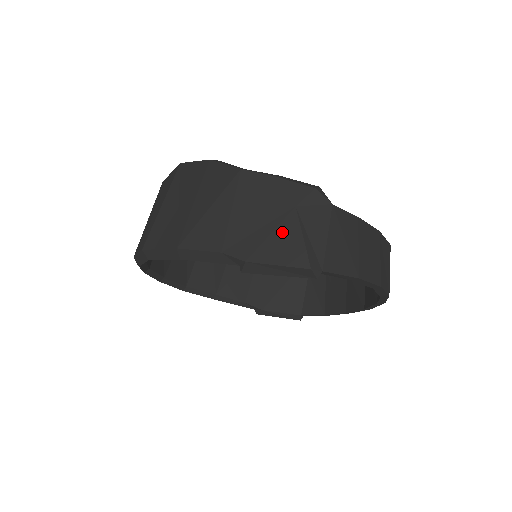
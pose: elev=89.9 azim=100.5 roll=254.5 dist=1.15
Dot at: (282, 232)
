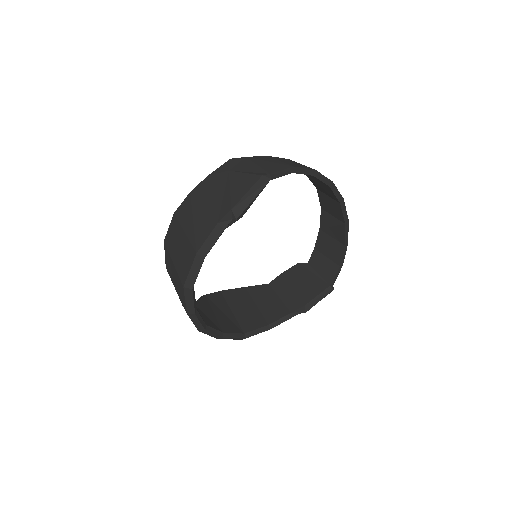
Dot at: (234, 183)
